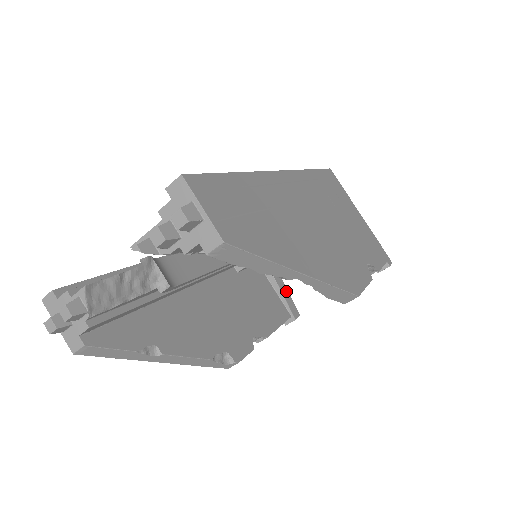
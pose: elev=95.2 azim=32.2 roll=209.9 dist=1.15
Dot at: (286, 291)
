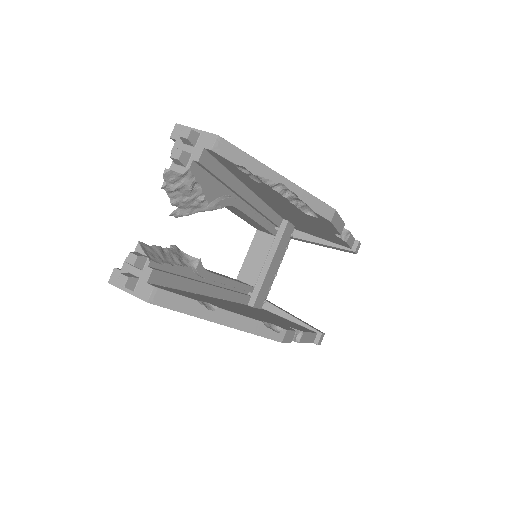
Dot at: (301, 320)
